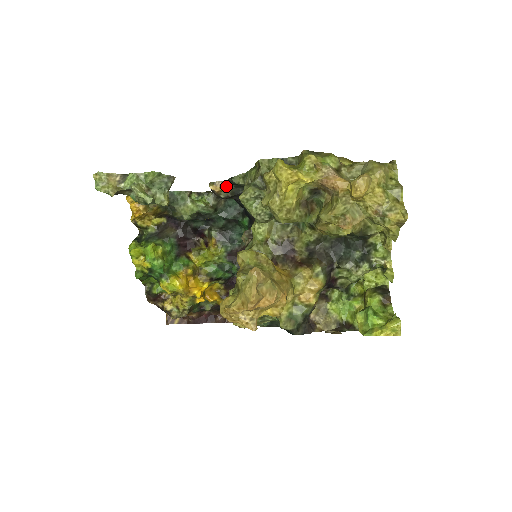
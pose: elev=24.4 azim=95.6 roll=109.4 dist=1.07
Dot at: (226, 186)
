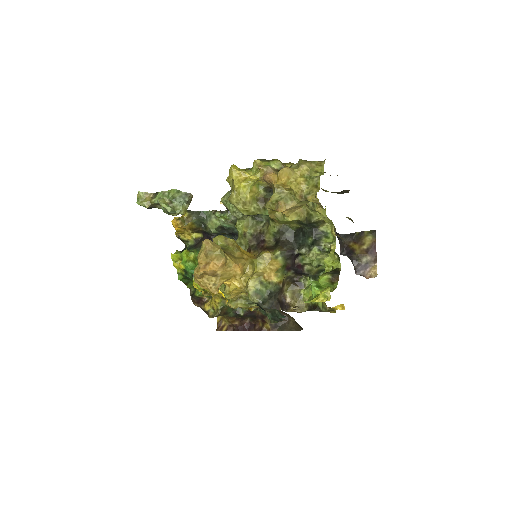
Dot at: occluded
